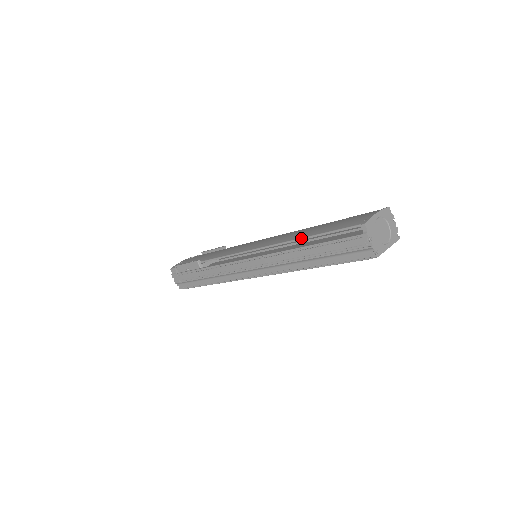
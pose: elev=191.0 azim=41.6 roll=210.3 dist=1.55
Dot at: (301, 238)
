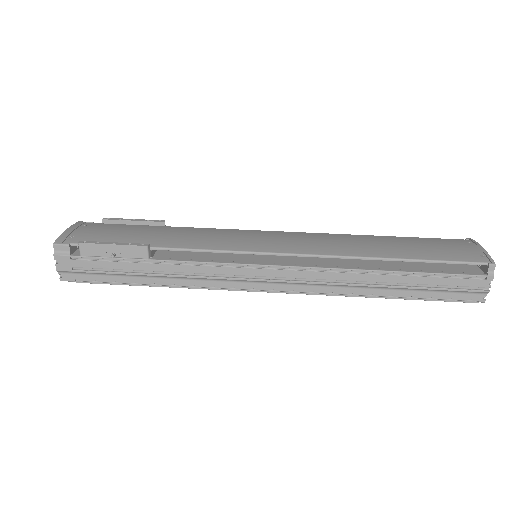
Dot at: (387, 258)
